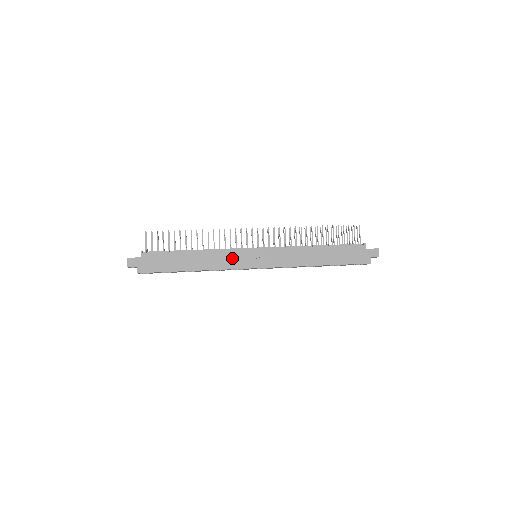
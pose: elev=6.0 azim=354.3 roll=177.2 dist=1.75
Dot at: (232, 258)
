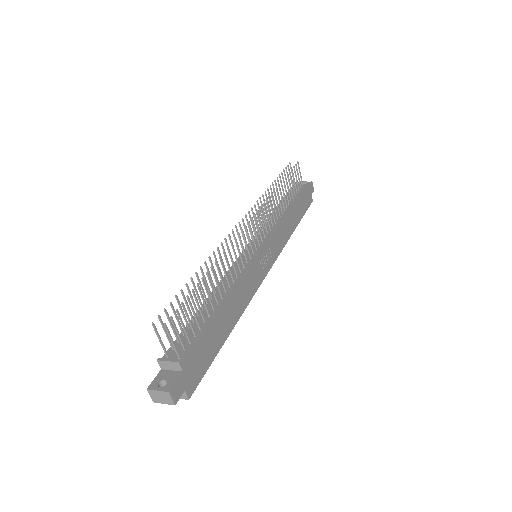
Dot at: (252, 278)
